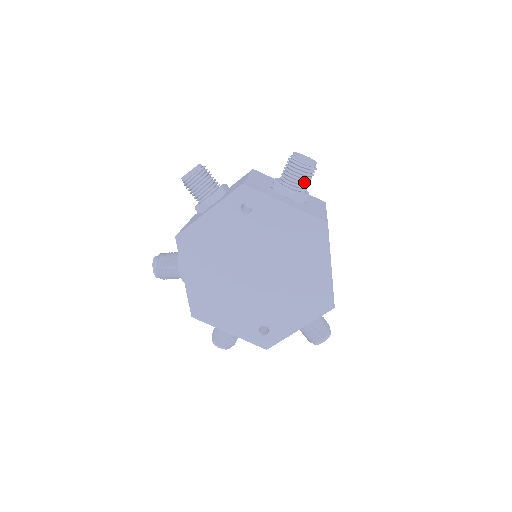
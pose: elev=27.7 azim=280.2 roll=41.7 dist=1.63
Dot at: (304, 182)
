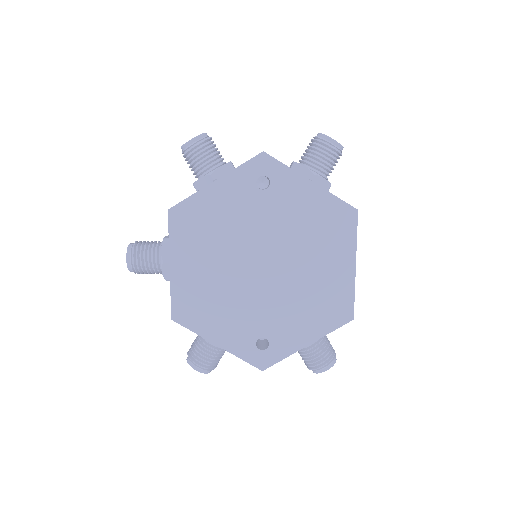
Dot at: (328, 166)
